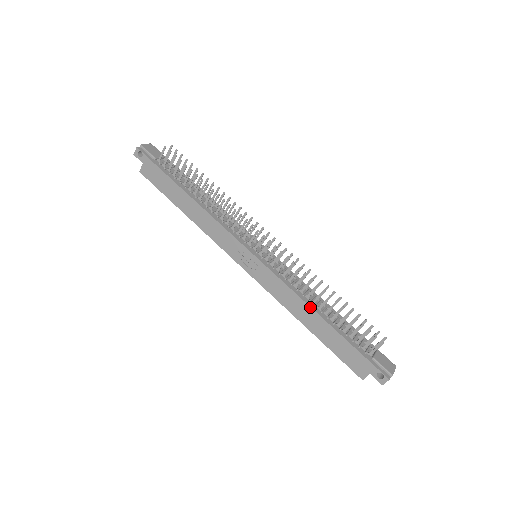
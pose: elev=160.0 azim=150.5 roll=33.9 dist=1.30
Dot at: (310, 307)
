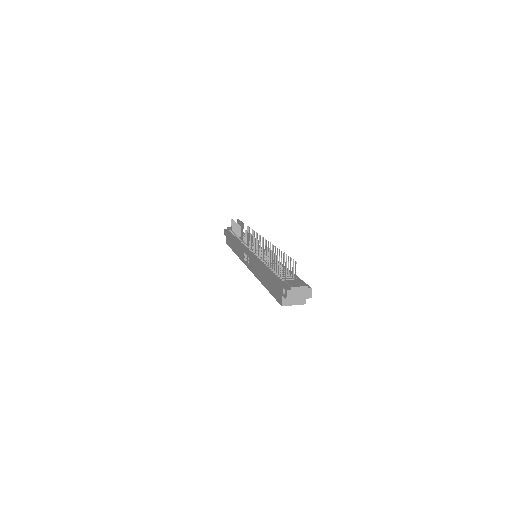
Dot at: (261, 265)
